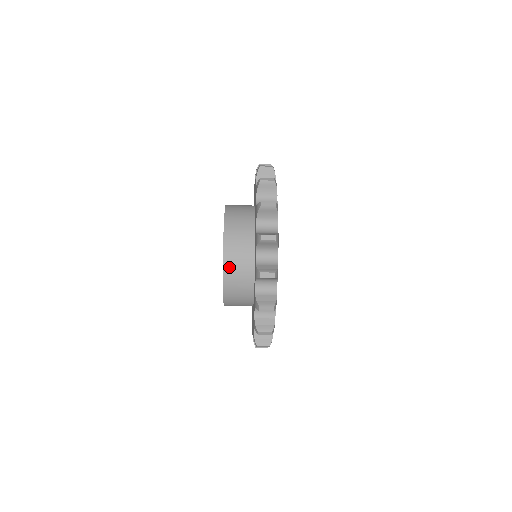
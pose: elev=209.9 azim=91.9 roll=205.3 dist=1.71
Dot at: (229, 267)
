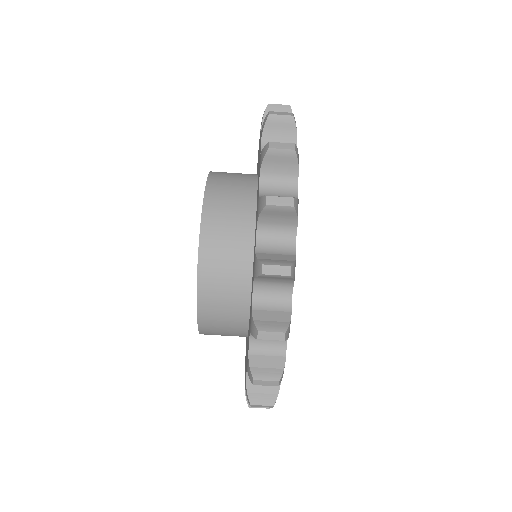
Dot at: (208, 263)
